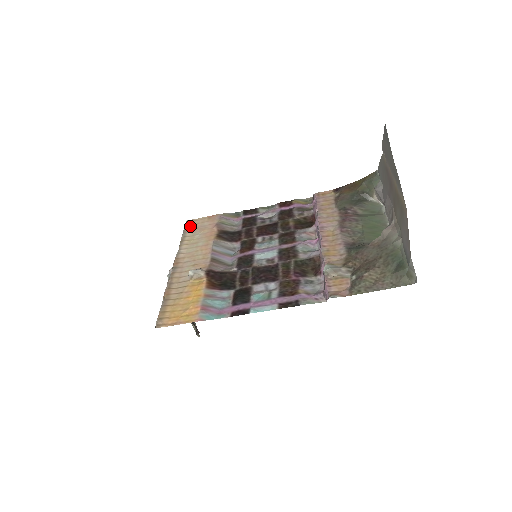
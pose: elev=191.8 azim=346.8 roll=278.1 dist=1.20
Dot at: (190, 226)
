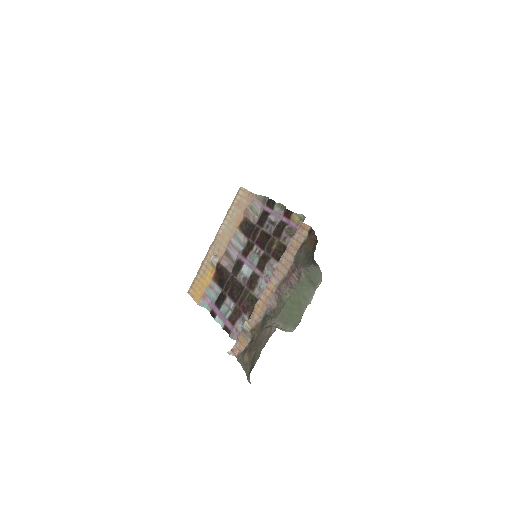
Dot at: (238, 197)
